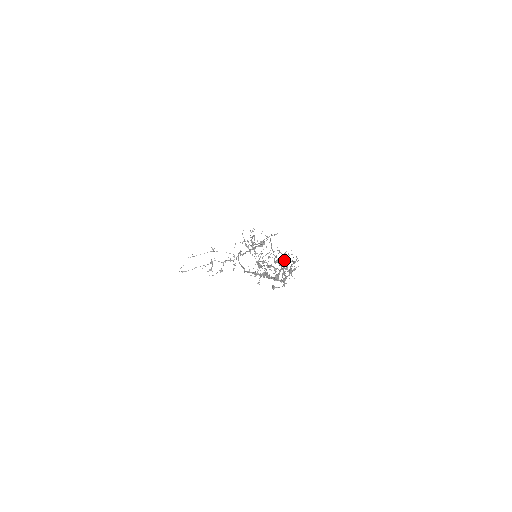
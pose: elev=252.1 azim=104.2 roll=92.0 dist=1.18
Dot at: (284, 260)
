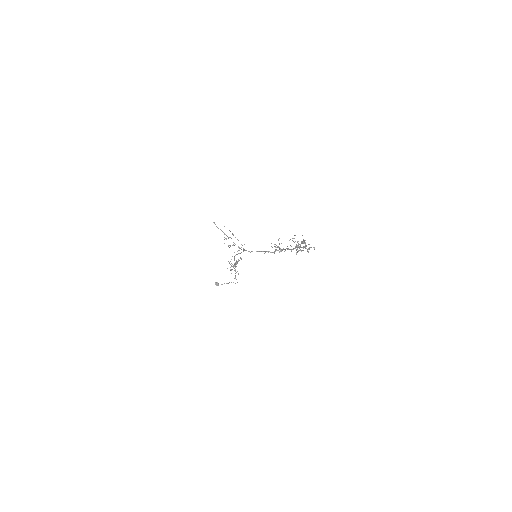
Dot at: (299, 250)
